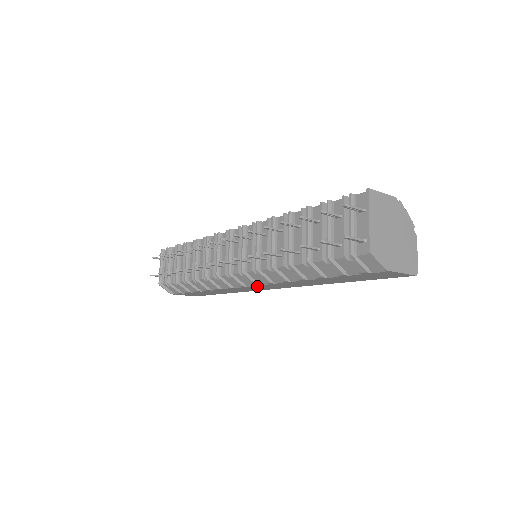
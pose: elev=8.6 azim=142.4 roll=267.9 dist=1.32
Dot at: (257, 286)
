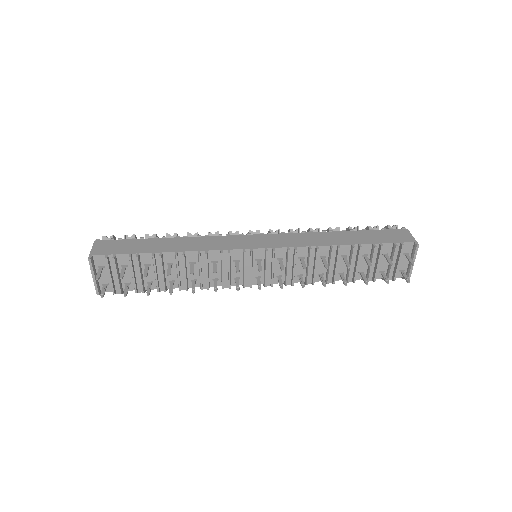
Dot at: occluded
